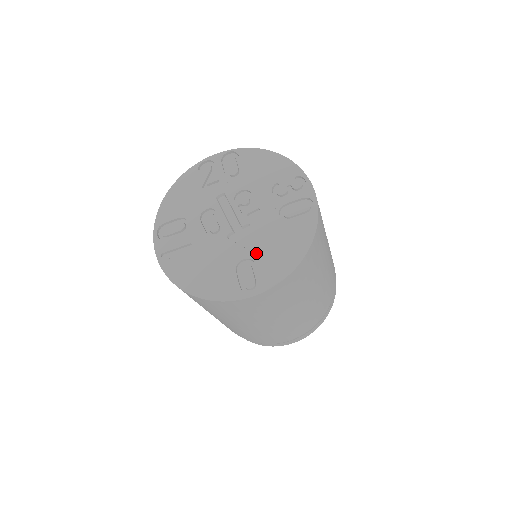
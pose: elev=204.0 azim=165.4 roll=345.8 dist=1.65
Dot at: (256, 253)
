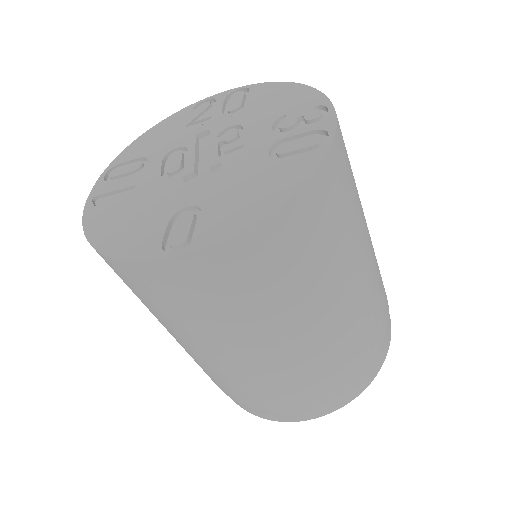
Dot at: (210, 198)
